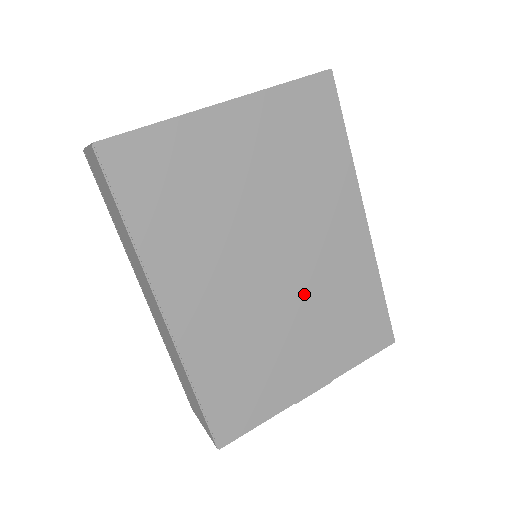
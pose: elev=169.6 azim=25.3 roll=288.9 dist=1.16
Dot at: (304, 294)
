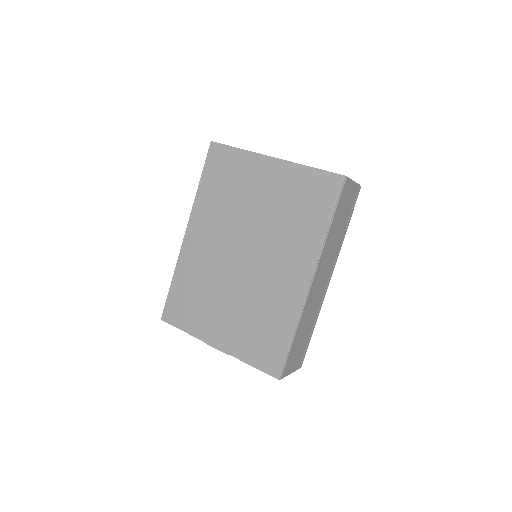
Dot at: (247, 288)
